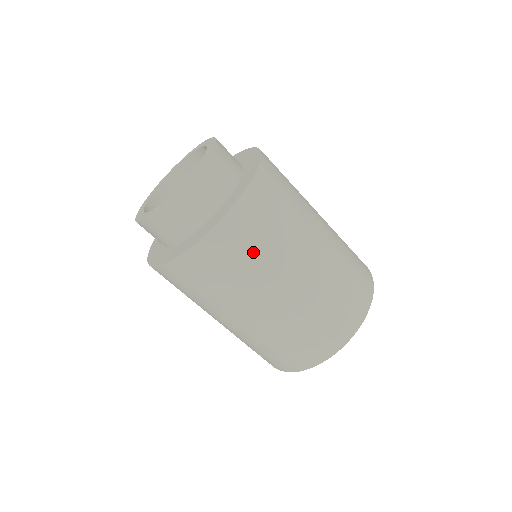
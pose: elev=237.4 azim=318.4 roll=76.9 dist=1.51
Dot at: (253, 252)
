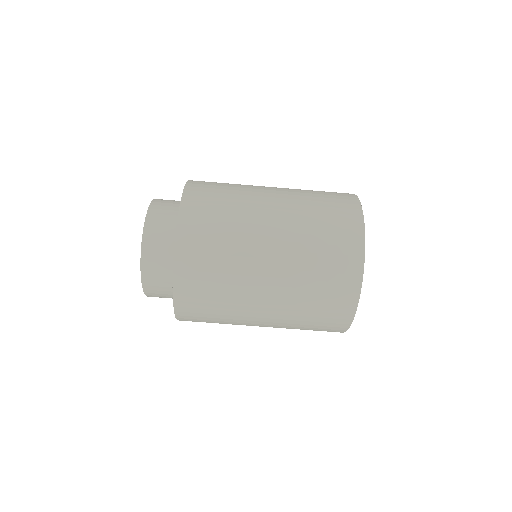
Dot at: (218, 244)
